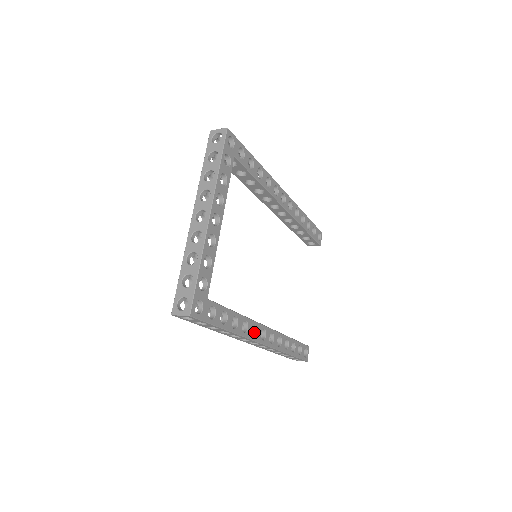
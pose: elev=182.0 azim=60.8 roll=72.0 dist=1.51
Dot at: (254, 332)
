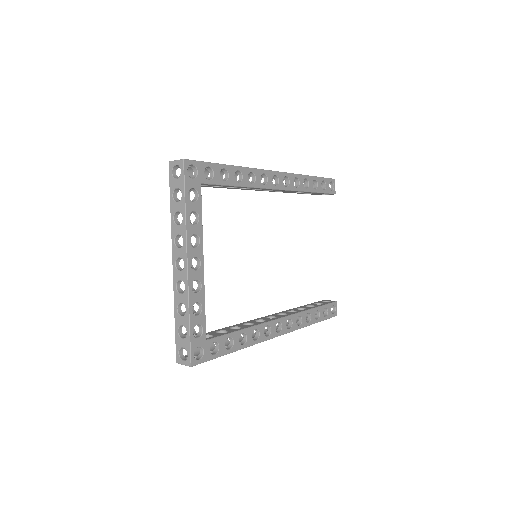
Dot at: (268, 330)
